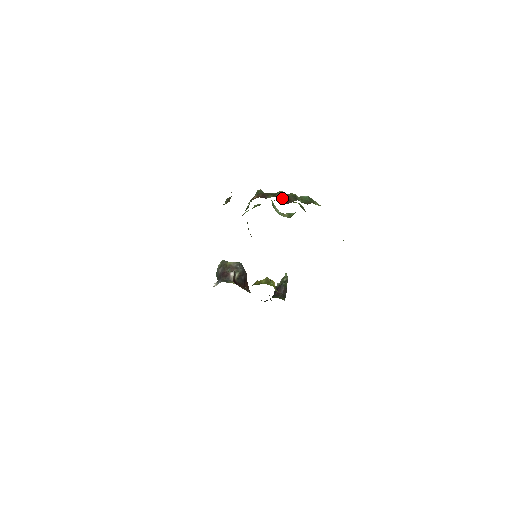
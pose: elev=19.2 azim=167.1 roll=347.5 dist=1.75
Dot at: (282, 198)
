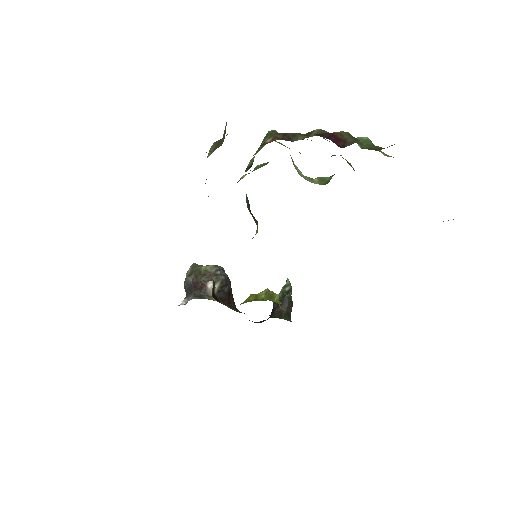
Dot at: (329, 137)
